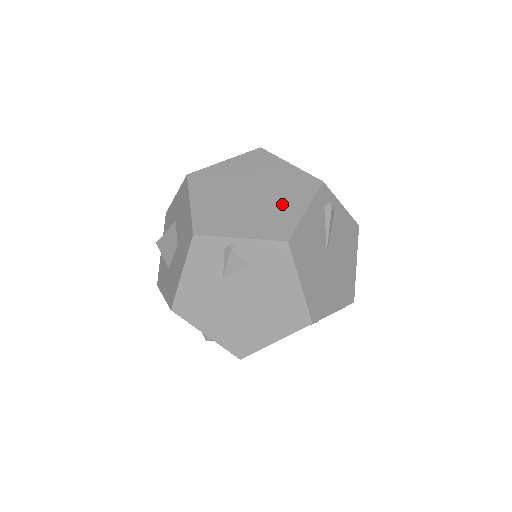
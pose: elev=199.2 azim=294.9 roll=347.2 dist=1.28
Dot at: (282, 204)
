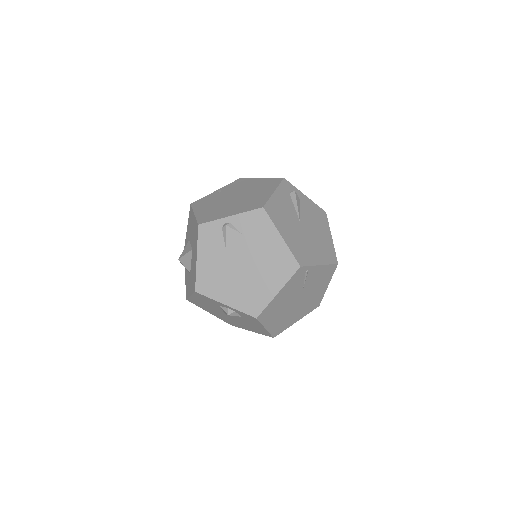
Dot at: (257, 195)
